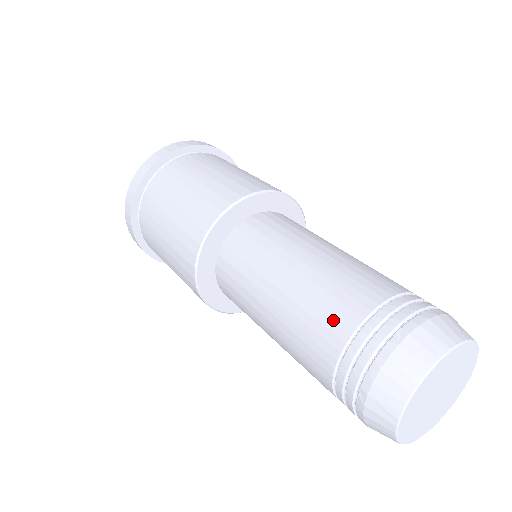
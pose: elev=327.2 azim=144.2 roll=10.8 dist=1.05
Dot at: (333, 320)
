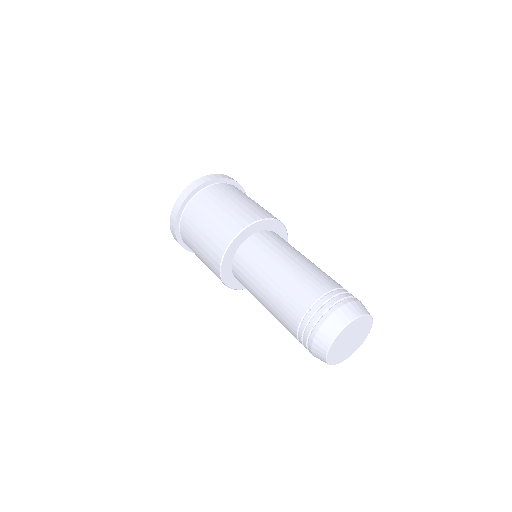
Dot at: (288, 330)
